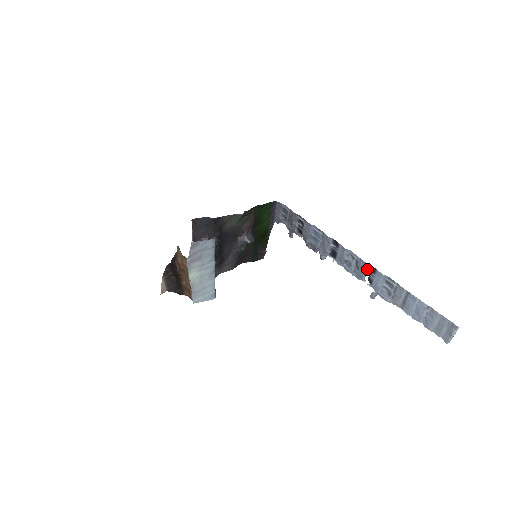
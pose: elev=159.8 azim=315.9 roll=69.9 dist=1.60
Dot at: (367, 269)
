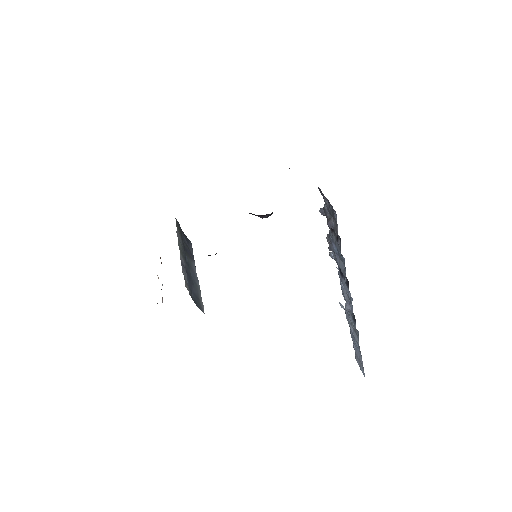
Dot at: occluded
